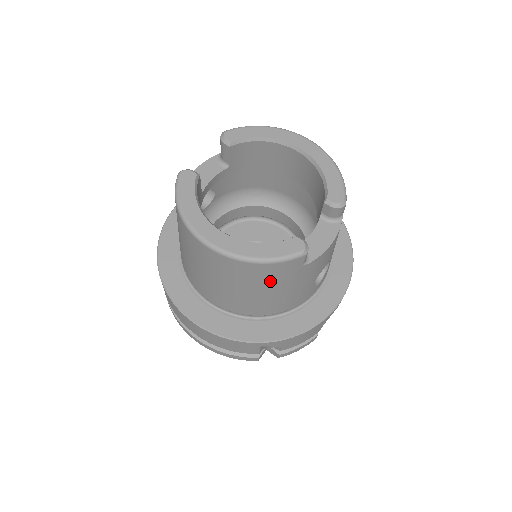
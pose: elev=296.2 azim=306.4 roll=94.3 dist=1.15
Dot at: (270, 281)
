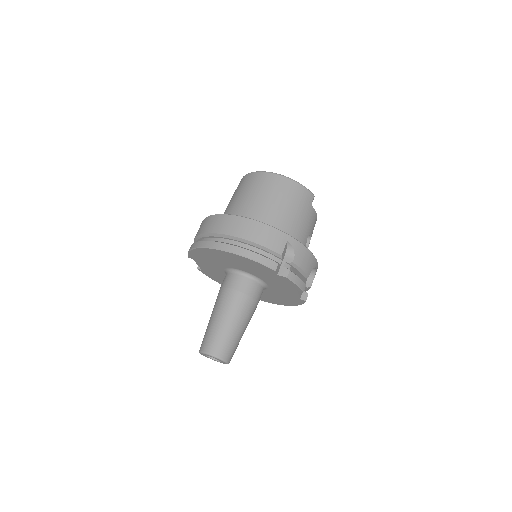
Dot at: (298, 201)
